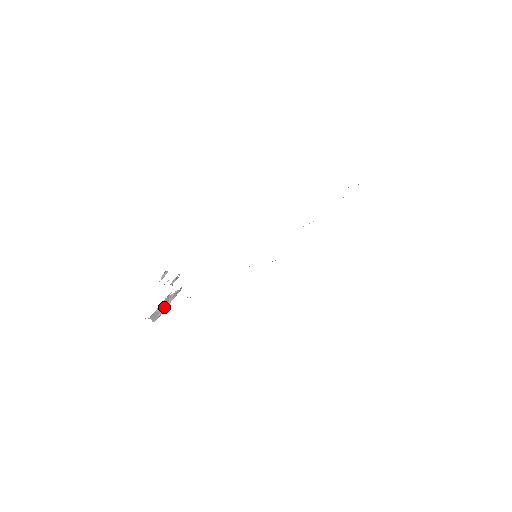
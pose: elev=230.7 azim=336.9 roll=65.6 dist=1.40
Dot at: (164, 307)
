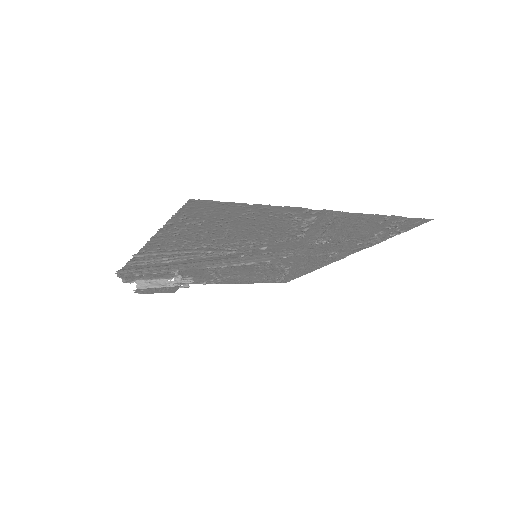
Dot at: (156, 285)
